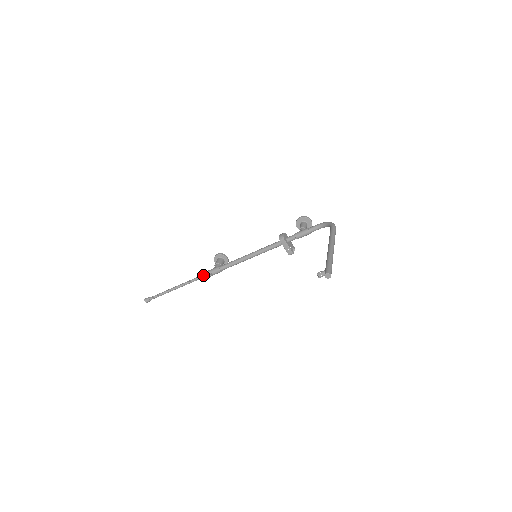
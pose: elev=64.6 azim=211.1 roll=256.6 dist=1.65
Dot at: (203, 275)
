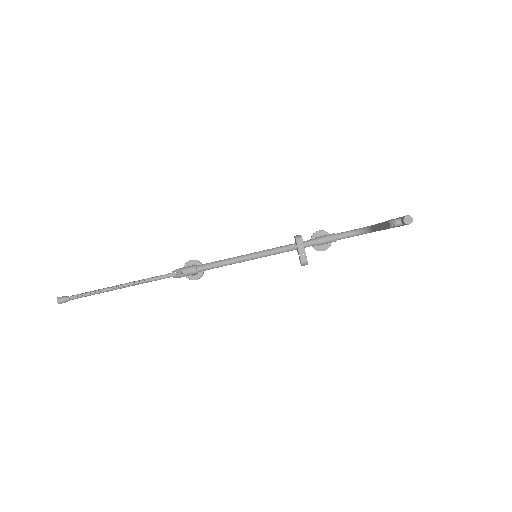
Dot at: occluded
